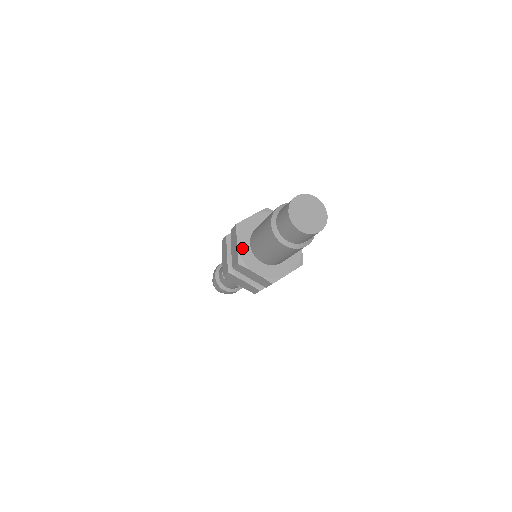
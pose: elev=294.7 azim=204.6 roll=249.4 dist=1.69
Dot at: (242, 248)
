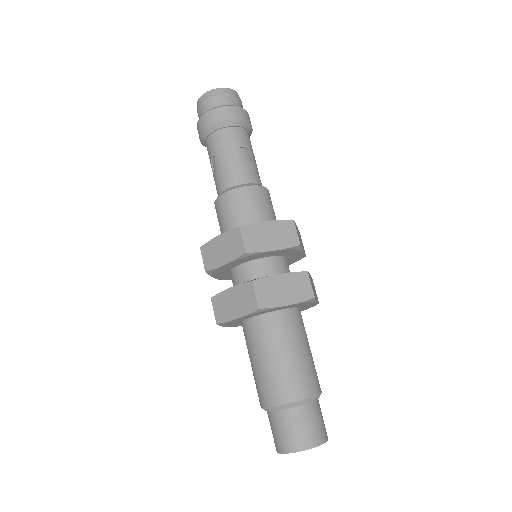
Dot at: (237, 320)
